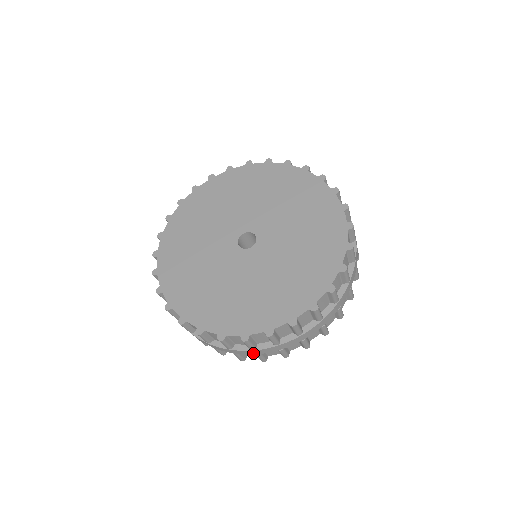
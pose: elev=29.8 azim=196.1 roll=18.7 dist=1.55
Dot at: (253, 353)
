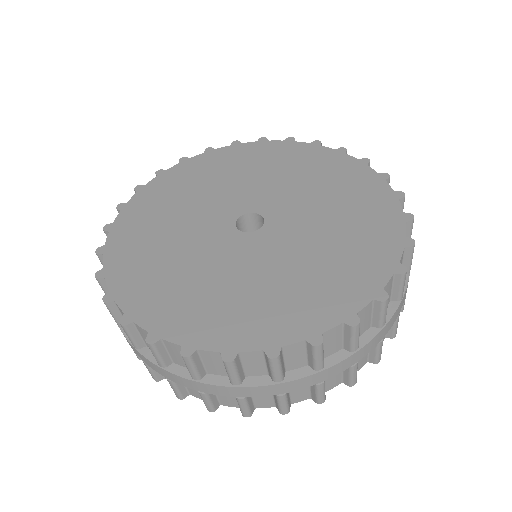
Dot at: (163, 373)
